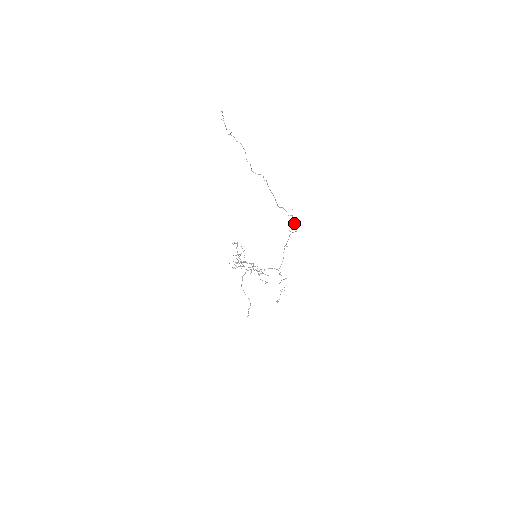
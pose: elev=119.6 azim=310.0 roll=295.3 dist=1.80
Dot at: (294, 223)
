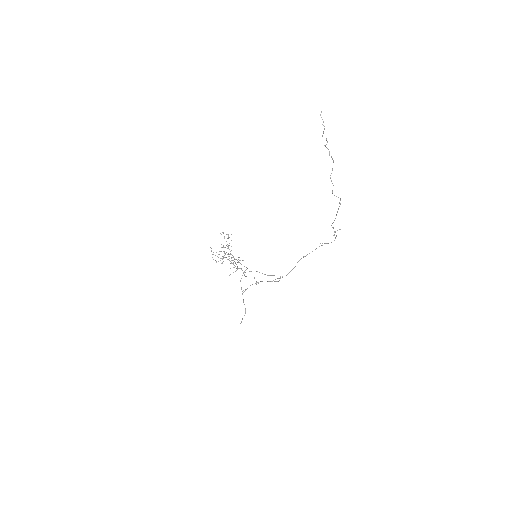
Dot at: occluded
